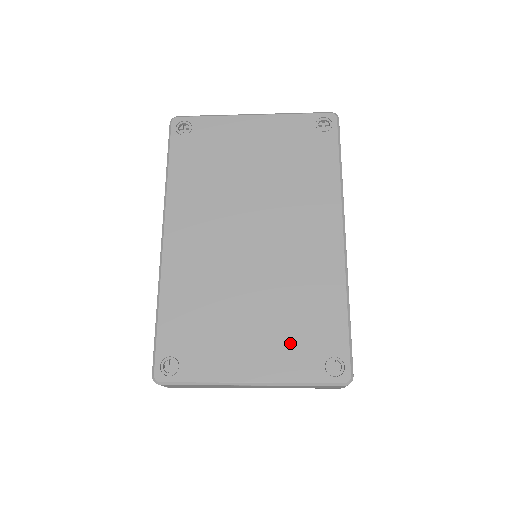
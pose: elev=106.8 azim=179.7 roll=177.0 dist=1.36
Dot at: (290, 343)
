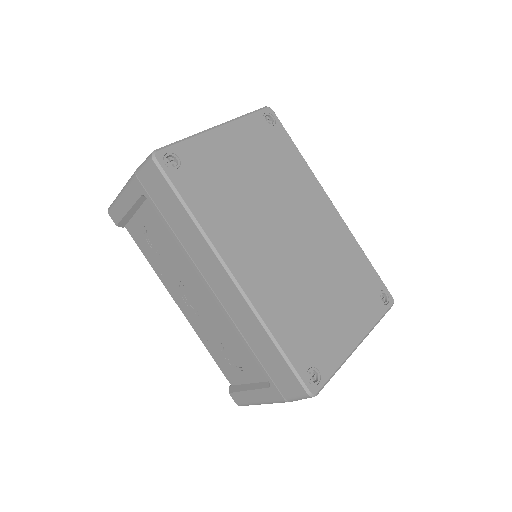
Dot at: (358, 300)
